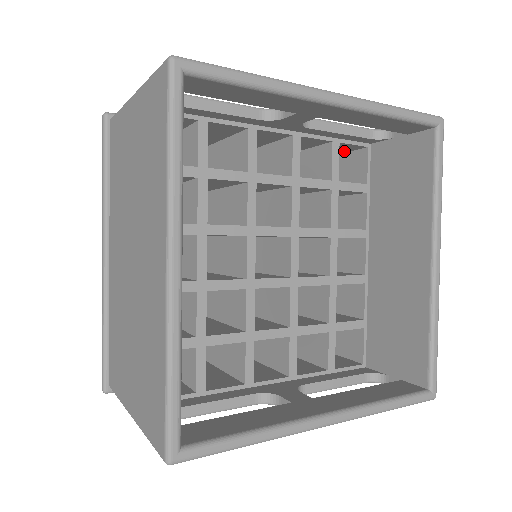
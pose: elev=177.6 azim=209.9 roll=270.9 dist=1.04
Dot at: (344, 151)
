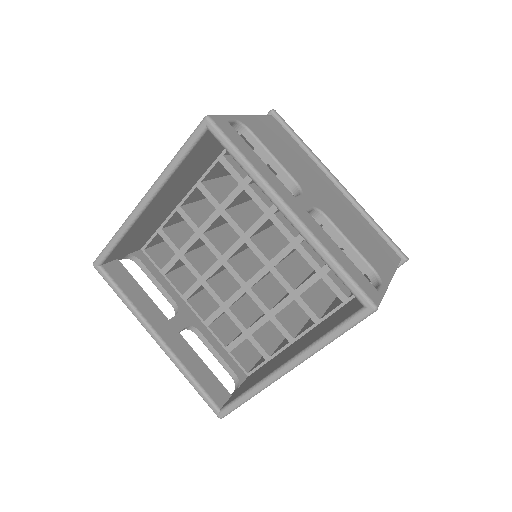
Dot at: occluded
